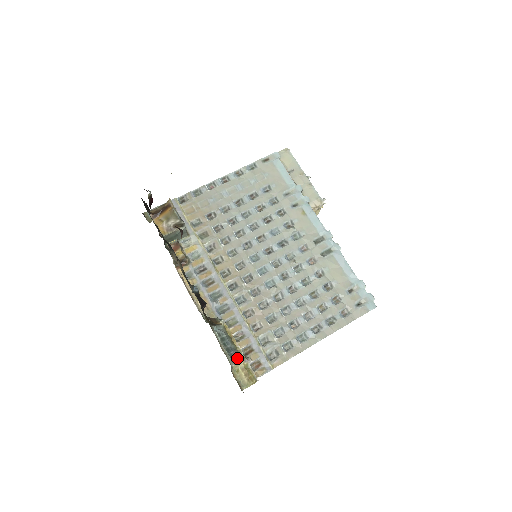
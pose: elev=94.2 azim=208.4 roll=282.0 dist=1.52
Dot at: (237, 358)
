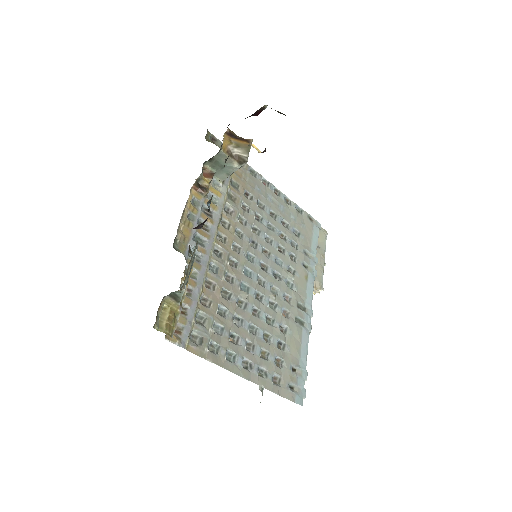
Dot at: occluded
